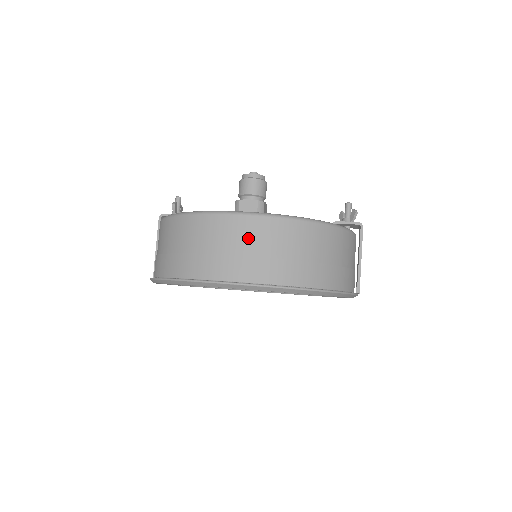
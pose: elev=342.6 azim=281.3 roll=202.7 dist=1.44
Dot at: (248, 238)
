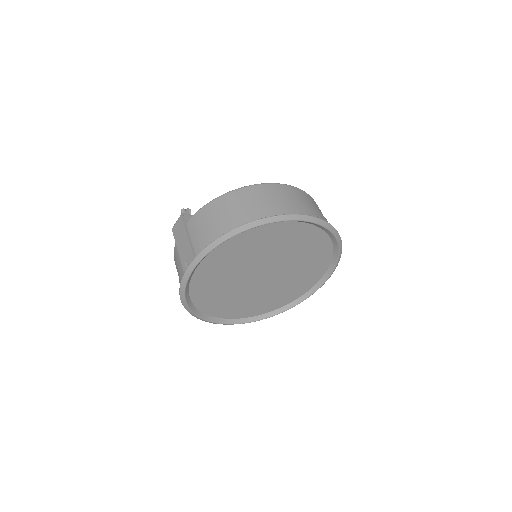
Dot at: (307, 200)
